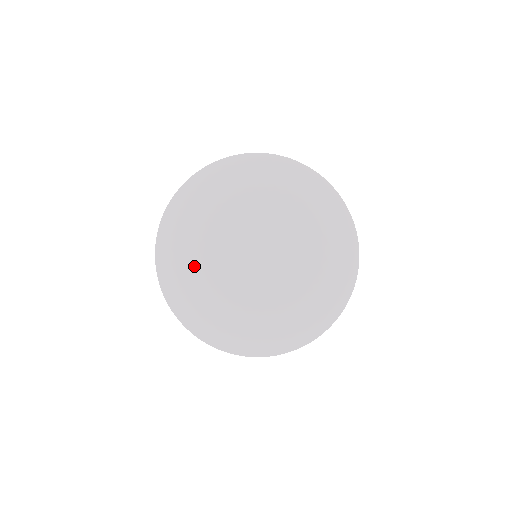
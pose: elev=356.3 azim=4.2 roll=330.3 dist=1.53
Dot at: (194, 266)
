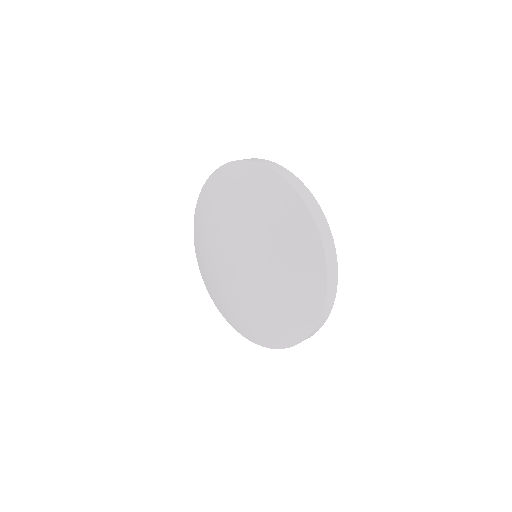
Dot at: (210, 222)
